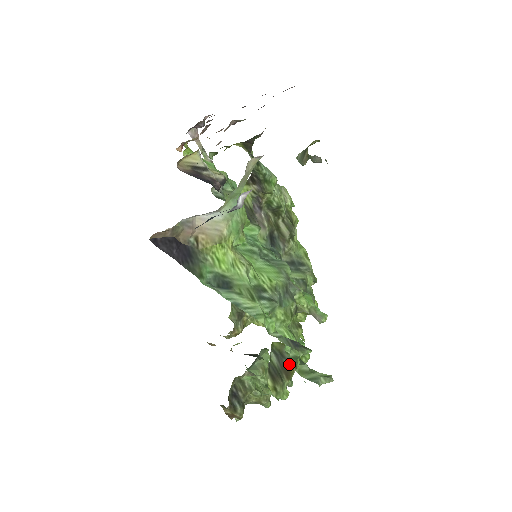
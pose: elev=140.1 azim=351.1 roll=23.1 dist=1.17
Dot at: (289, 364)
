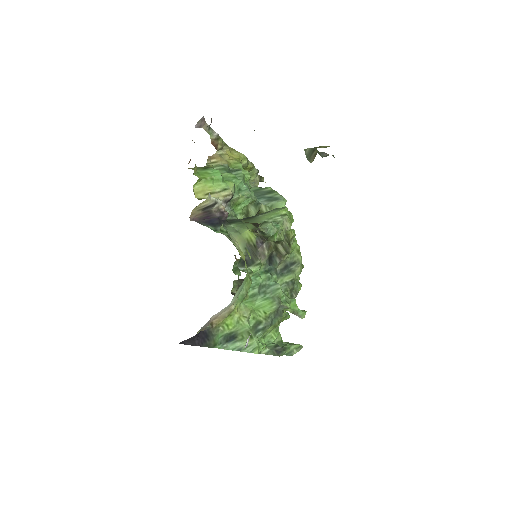
Dot at: occluded
